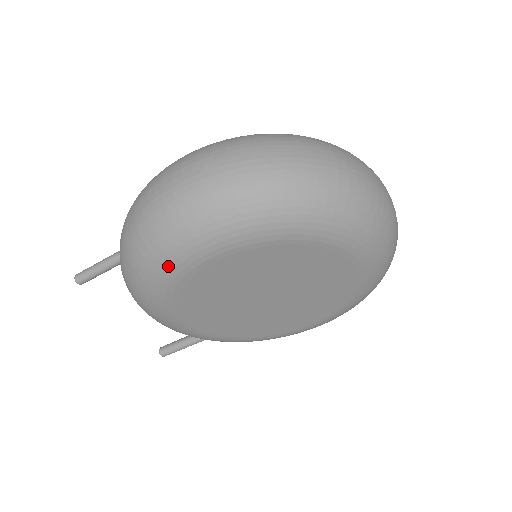
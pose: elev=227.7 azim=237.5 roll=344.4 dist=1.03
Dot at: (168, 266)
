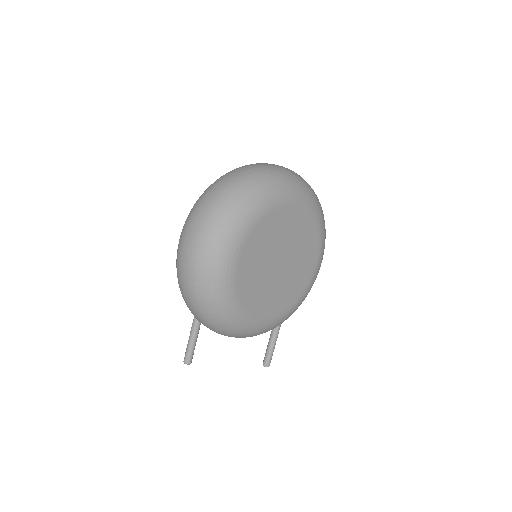
Dot at: (222, 285)
